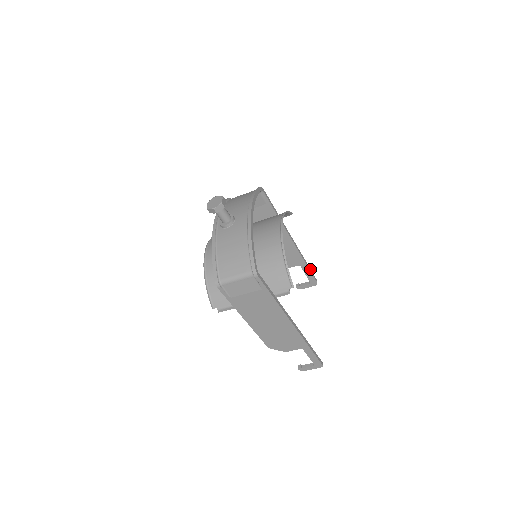
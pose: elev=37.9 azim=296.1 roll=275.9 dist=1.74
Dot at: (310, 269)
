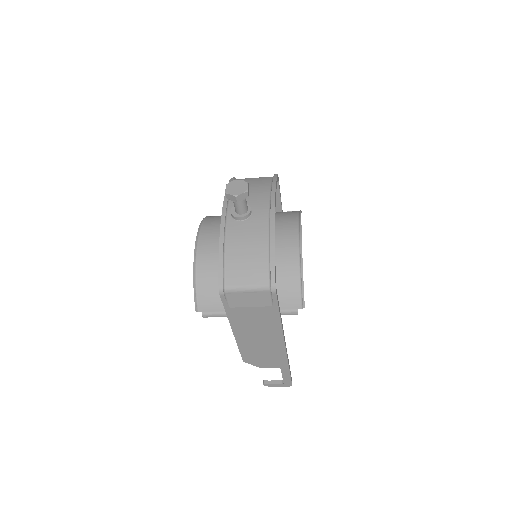
Dot at: occluded
